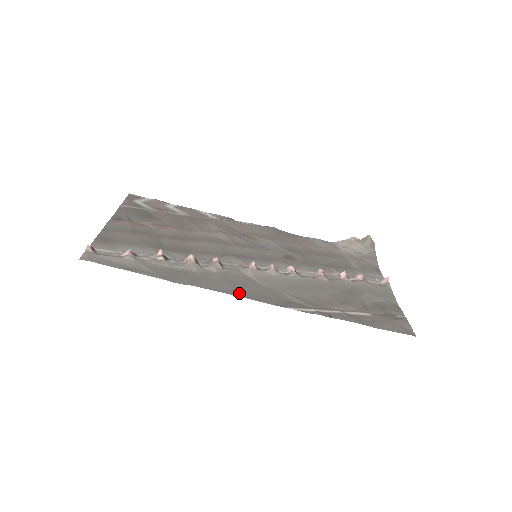
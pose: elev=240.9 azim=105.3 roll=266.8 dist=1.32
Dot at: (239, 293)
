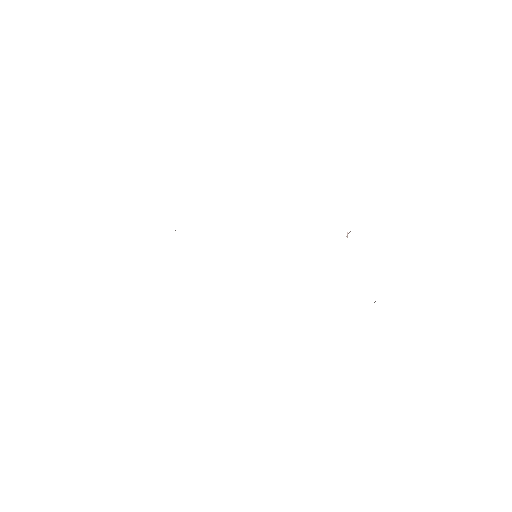
Dot at: occluded
